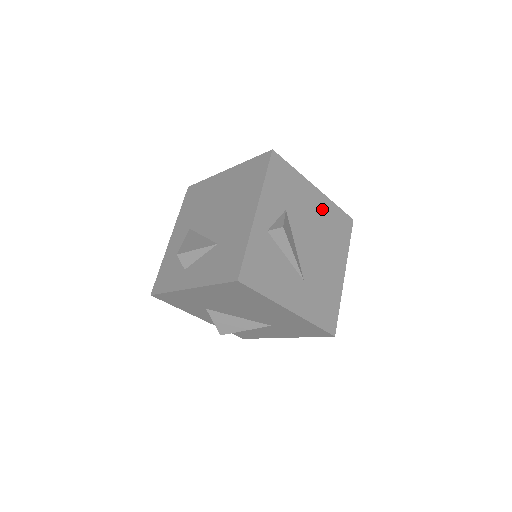
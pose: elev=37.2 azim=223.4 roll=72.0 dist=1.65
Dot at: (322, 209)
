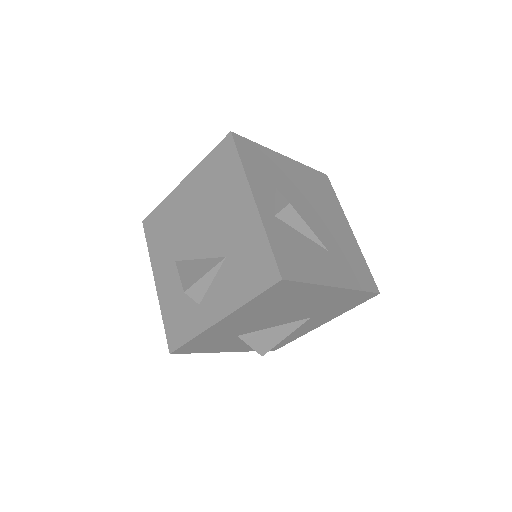
Dot at: (300, 175)
